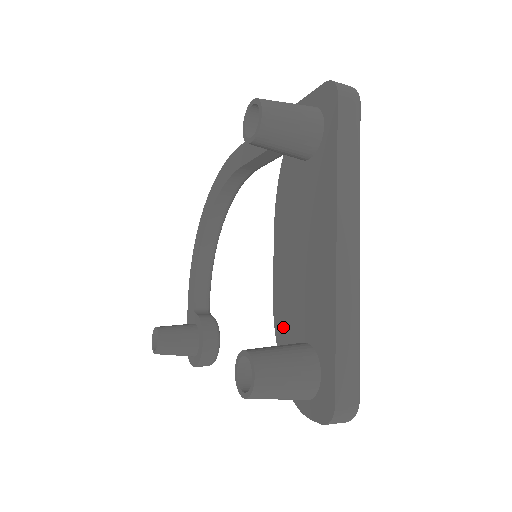
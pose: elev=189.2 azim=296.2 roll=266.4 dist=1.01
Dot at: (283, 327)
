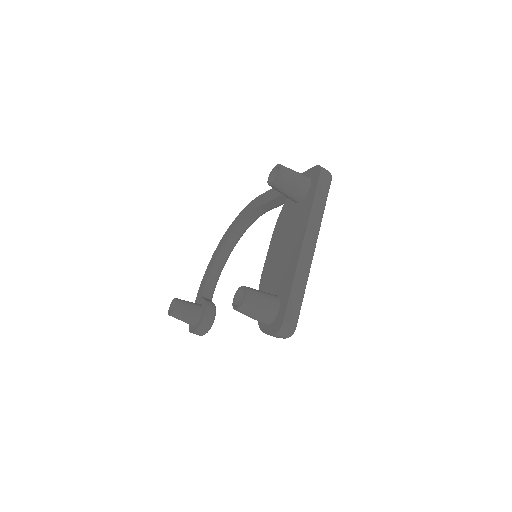
Dot at: (264, 290)
